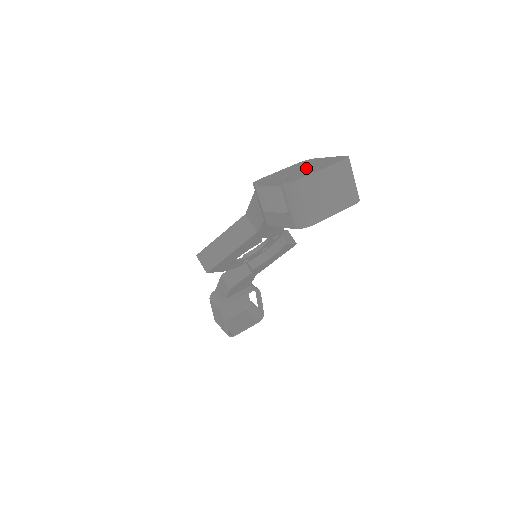
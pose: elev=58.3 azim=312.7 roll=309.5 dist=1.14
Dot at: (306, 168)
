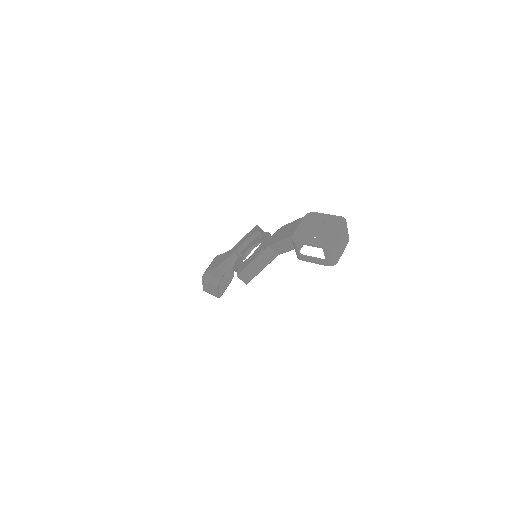
Dot at: (323, 229)
